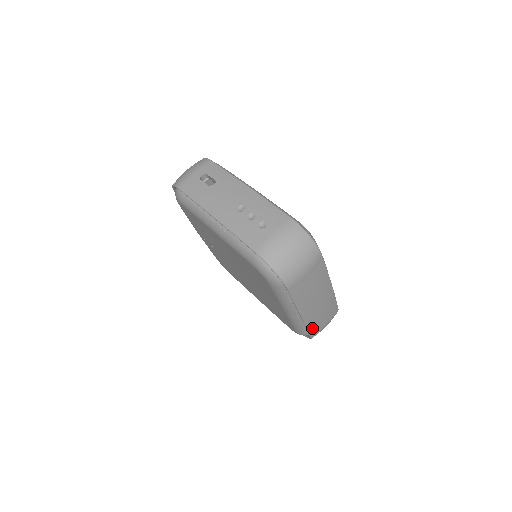
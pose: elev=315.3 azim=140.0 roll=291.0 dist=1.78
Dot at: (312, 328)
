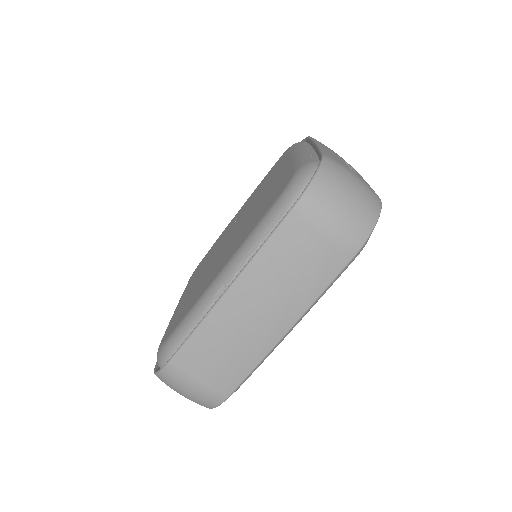
Dot at: (194, 345)
